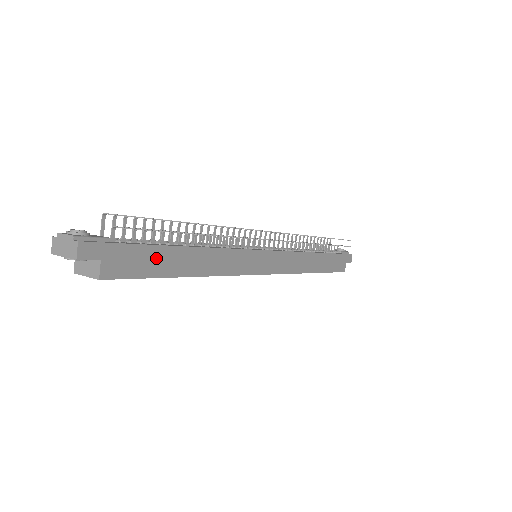
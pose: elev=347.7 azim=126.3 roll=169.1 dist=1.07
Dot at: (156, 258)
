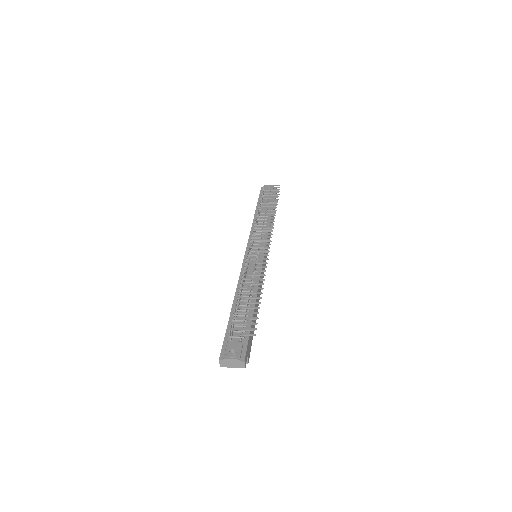
Dot at: (252, 326)
